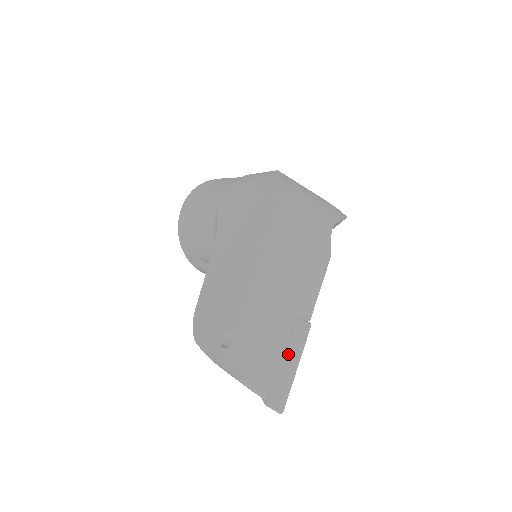
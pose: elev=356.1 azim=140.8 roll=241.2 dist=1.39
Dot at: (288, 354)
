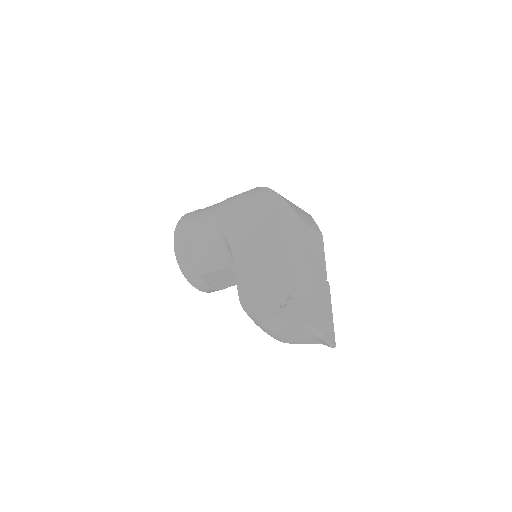
Dot at: (325, 304)
